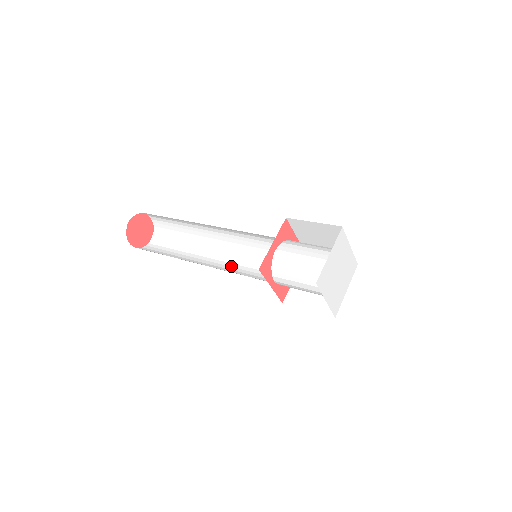
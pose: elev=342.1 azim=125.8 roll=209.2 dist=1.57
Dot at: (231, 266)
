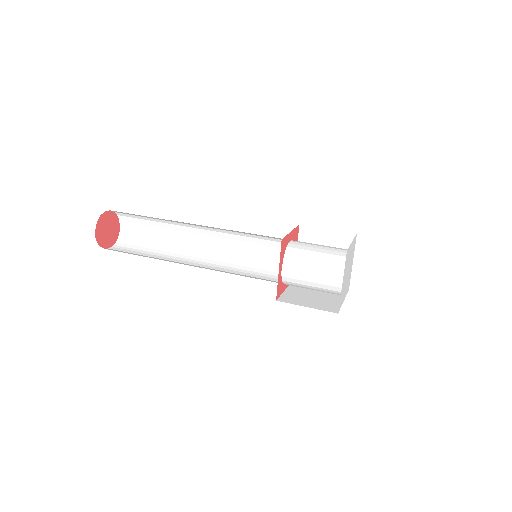
Dot at: (228, 253)
